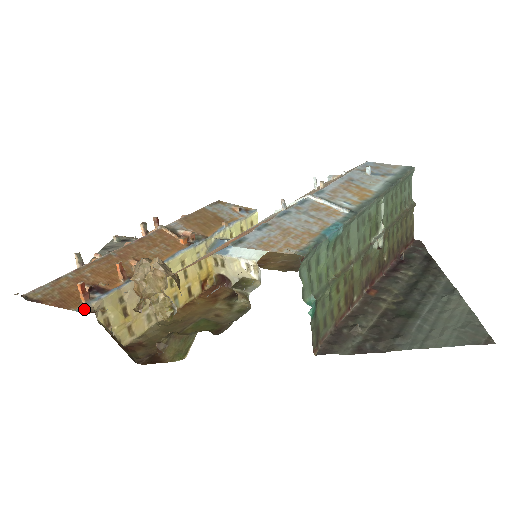
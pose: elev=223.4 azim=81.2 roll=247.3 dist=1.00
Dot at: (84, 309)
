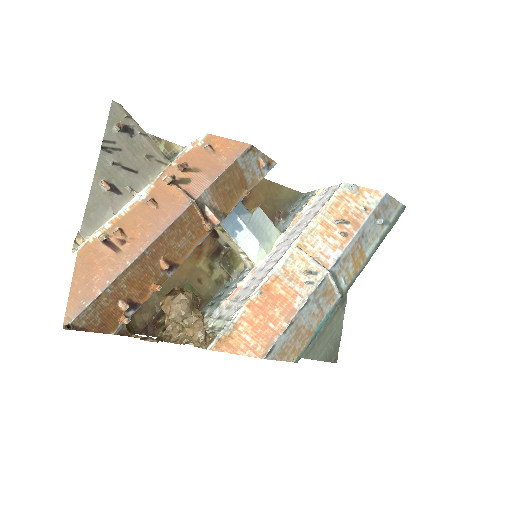
Dot at: (120, 330)
